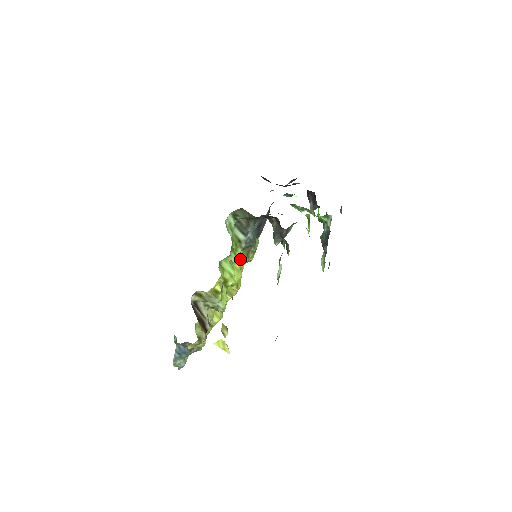
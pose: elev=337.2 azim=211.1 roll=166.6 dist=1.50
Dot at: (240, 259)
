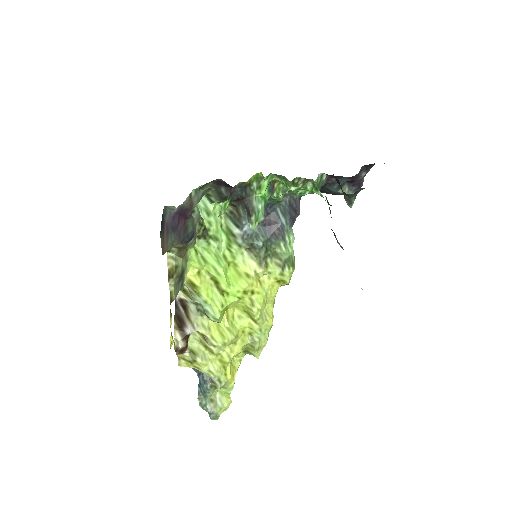
Dot at: (245, 263)
